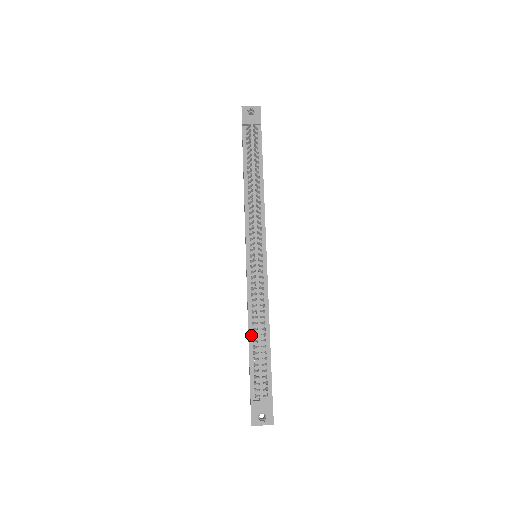
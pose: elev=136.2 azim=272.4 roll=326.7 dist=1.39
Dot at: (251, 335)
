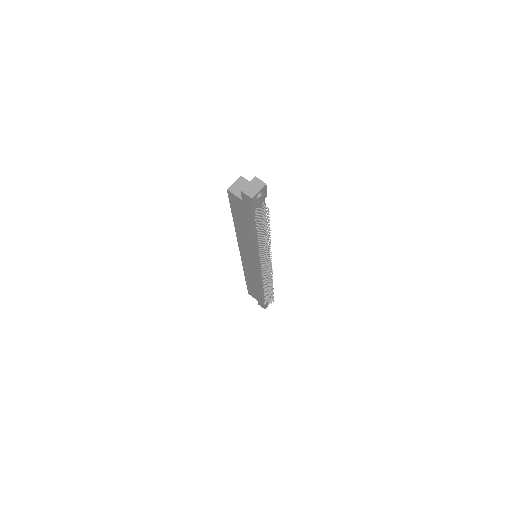
Dot at: (262, 289)
